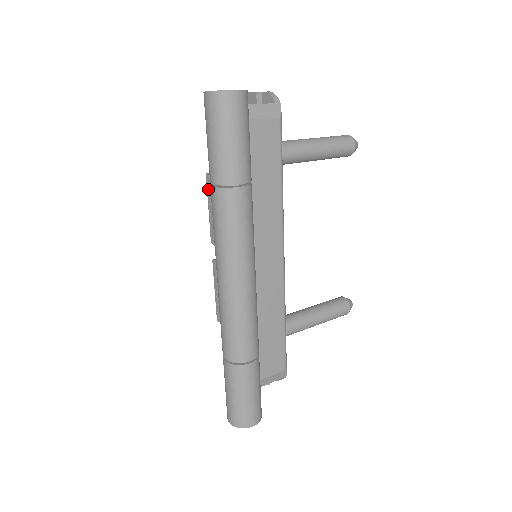
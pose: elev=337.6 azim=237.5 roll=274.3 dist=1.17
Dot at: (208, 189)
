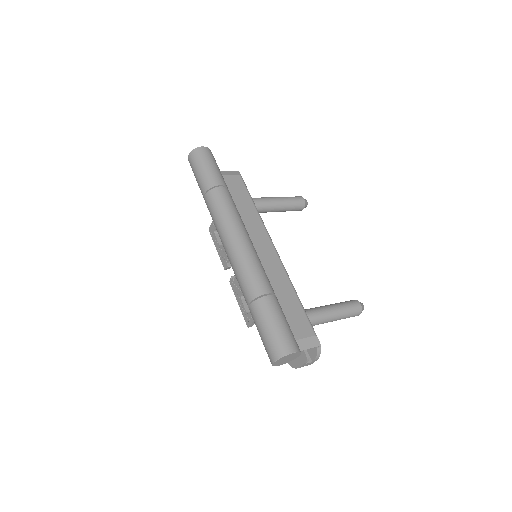
Dot at: (212, 236)
